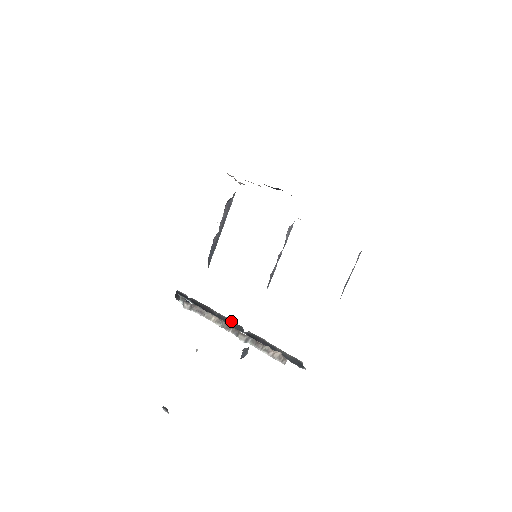
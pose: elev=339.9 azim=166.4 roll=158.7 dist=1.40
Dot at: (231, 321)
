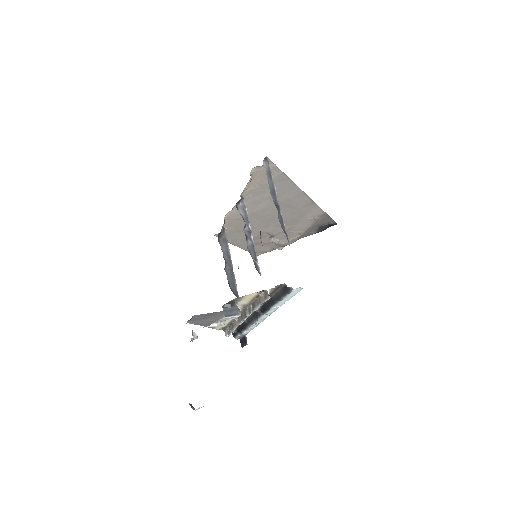
Dot at: (252, 315)
